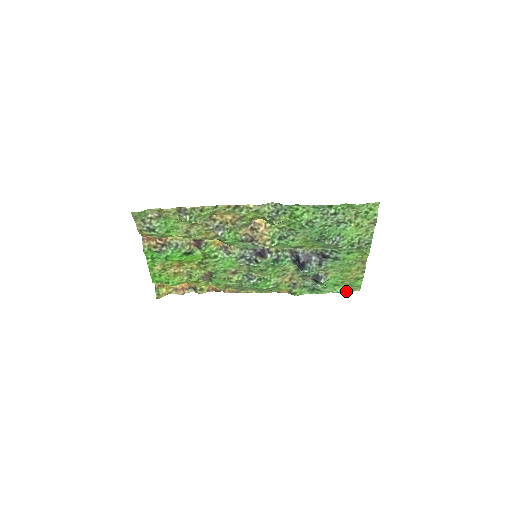
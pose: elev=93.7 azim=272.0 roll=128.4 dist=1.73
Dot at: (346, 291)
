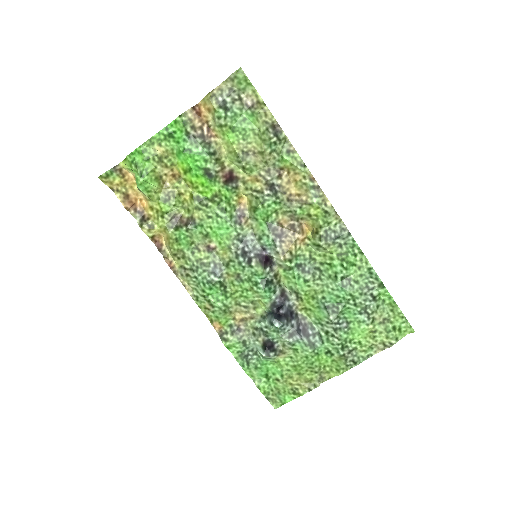
Dot at: (266, 394)
